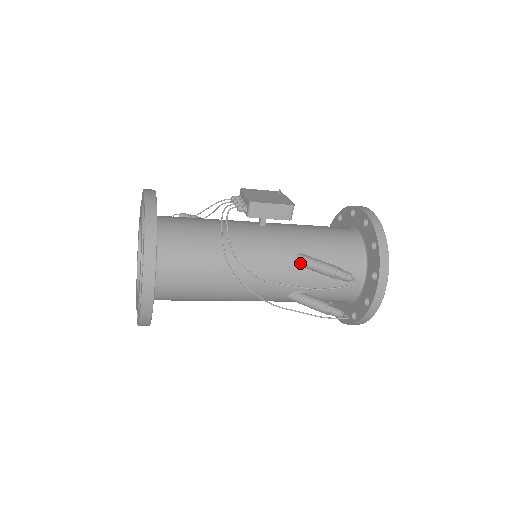
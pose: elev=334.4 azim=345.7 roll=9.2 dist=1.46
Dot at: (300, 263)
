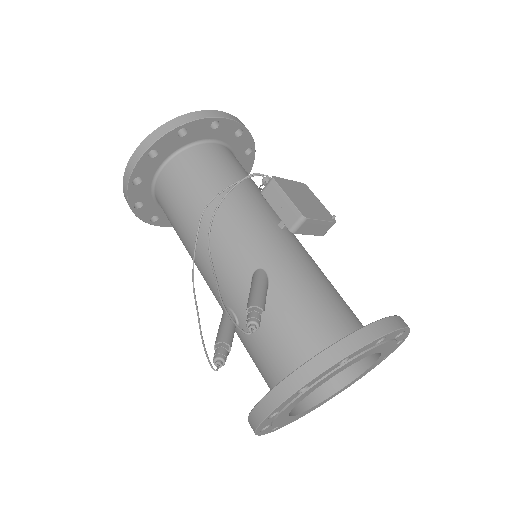
Dot at: (253, 278)
